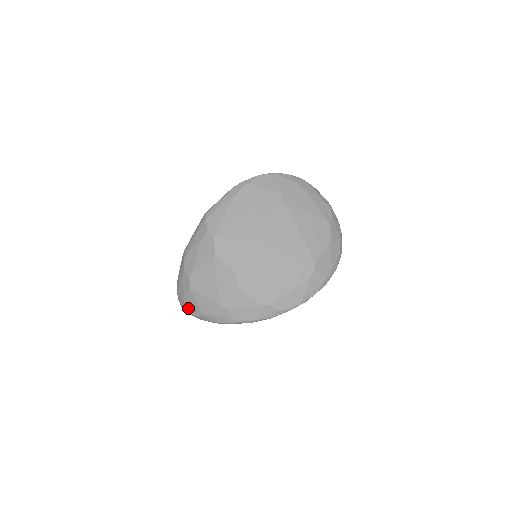
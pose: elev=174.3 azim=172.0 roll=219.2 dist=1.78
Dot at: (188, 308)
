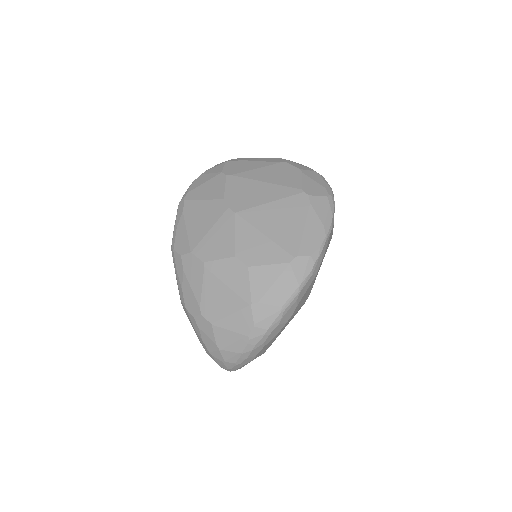
Dot at: (229, 352)
